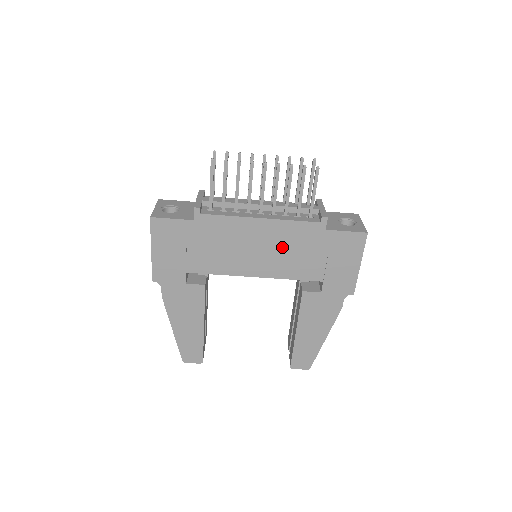
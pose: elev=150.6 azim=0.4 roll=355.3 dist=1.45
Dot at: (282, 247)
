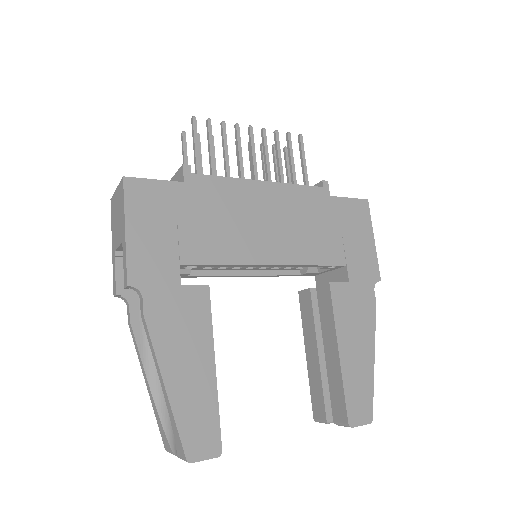
Dot at: (293, 219)
